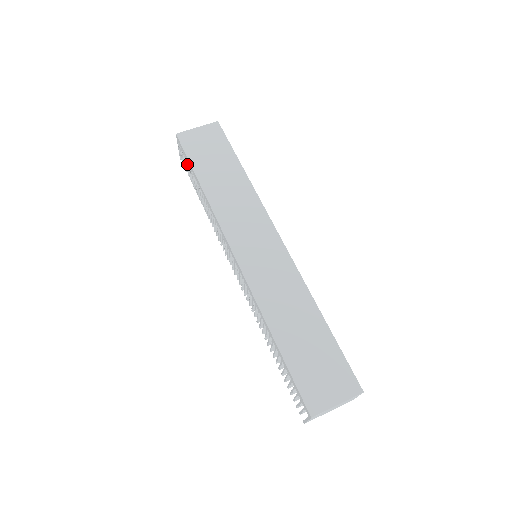
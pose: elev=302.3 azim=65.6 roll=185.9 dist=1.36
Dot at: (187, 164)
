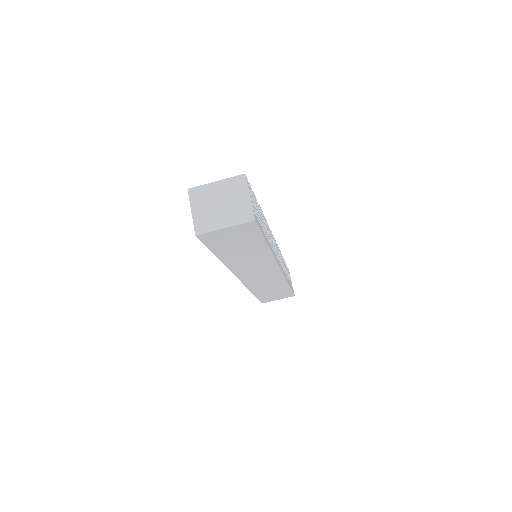
Dot at: occluded
